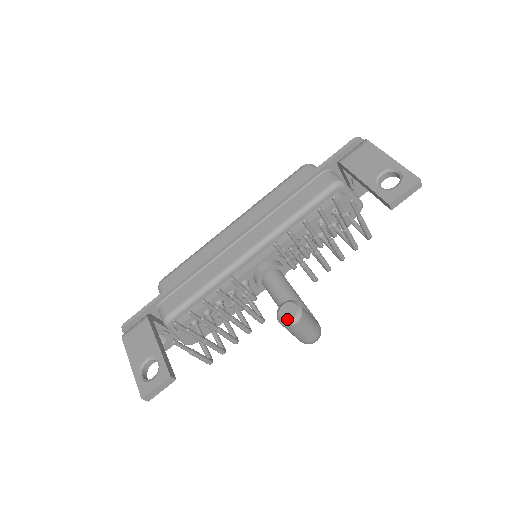
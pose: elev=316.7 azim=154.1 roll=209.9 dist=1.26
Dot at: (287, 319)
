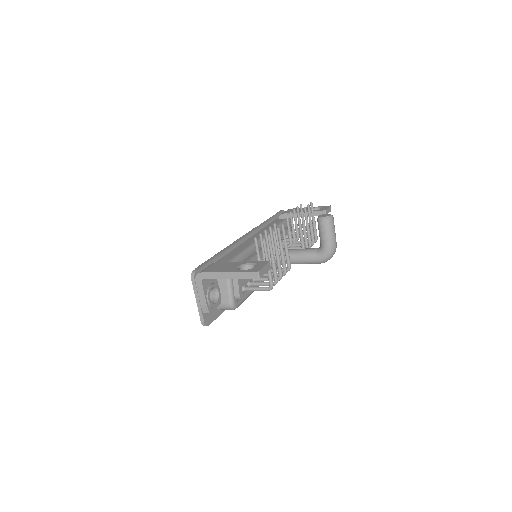
Dot at: (328, 215)
